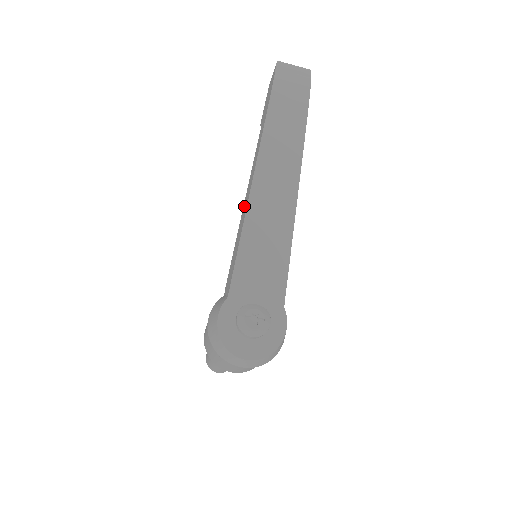
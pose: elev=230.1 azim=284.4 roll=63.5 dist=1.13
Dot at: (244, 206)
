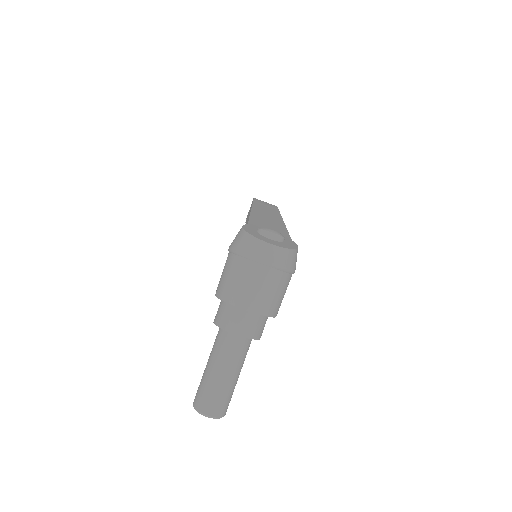
Dot at: occluded
